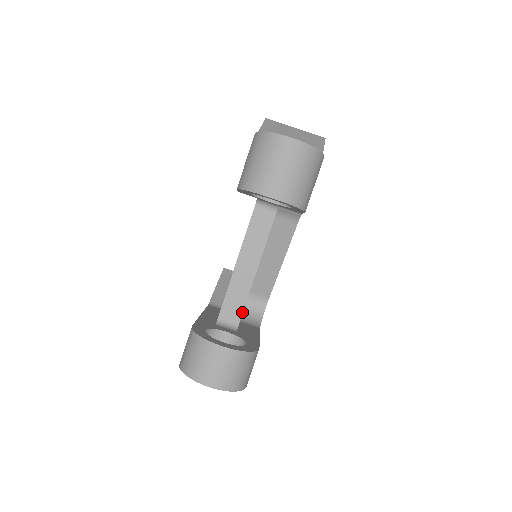
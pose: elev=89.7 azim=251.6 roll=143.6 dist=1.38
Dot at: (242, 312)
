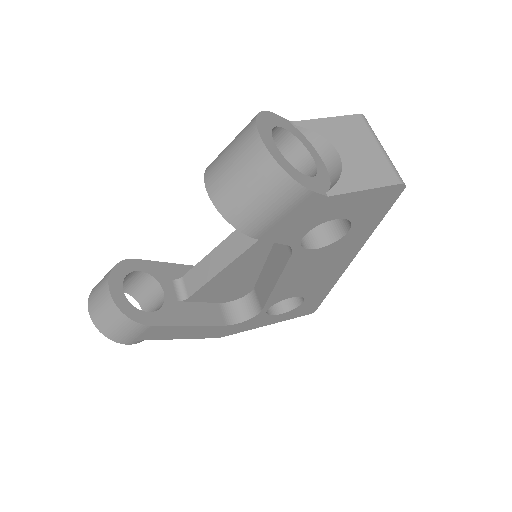
Dot at: (196, 290)
